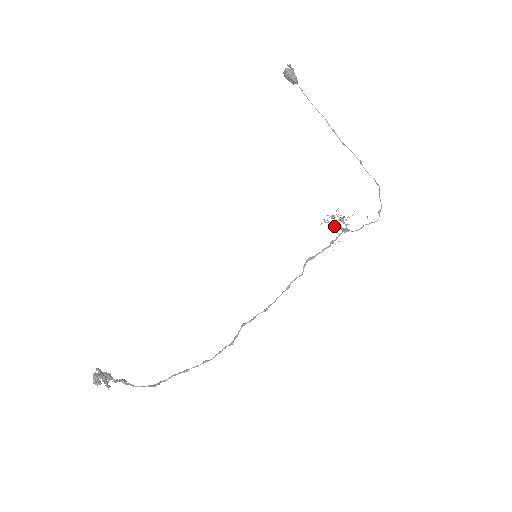
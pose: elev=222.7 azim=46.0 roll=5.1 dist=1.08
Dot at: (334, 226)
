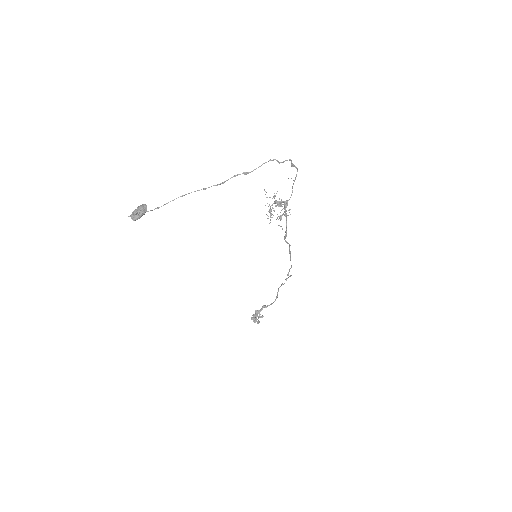
Dot at: occluded
